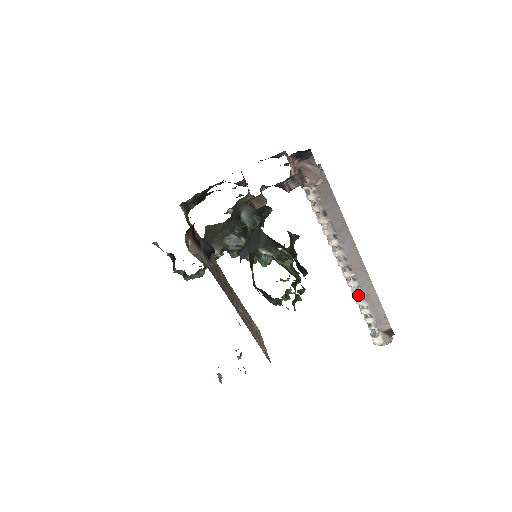
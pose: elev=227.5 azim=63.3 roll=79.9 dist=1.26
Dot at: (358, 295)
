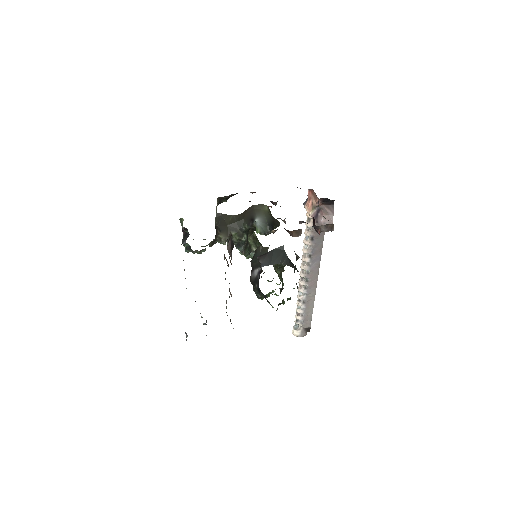
Dot at: (302, 299)
